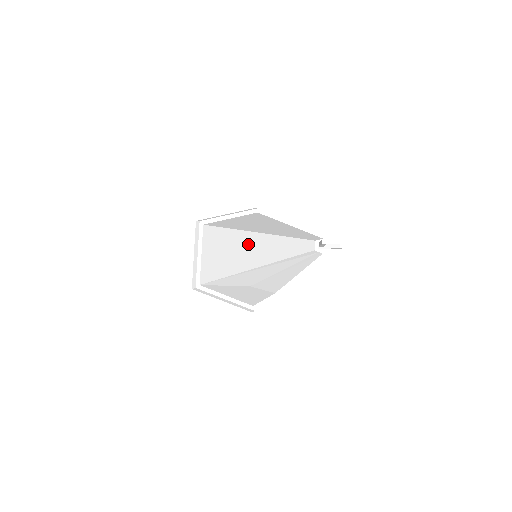
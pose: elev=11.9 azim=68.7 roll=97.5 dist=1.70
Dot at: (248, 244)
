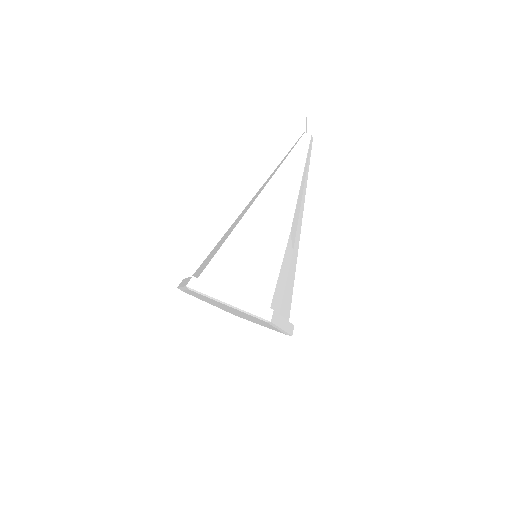
Dot at: (249, 204)
